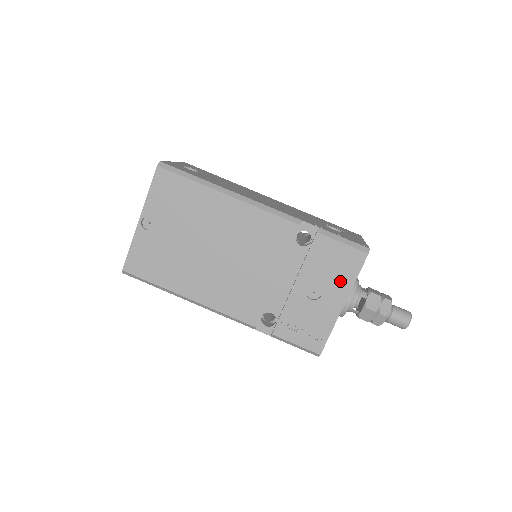
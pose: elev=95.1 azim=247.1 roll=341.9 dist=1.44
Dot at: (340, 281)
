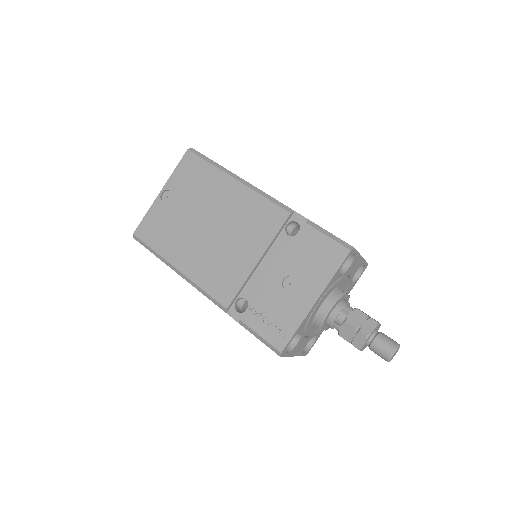
Dot at: (317, 275)
